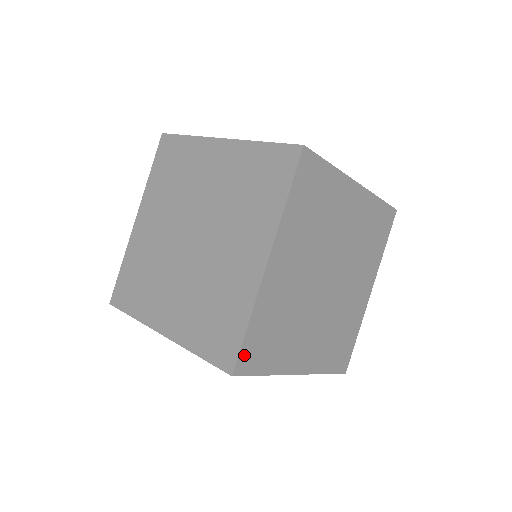
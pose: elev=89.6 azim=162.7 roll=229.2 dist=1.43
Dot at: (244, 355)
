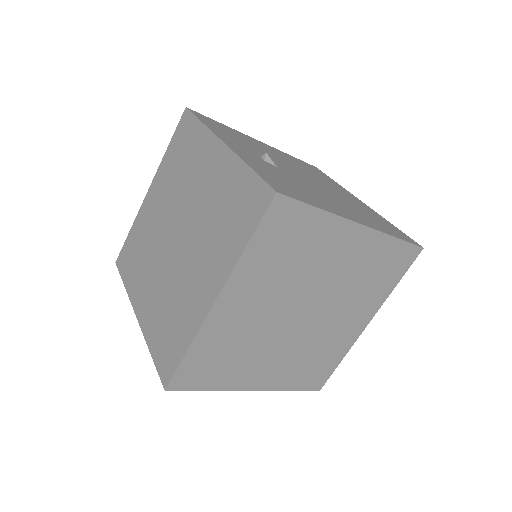
Dot at: (181, 375)
